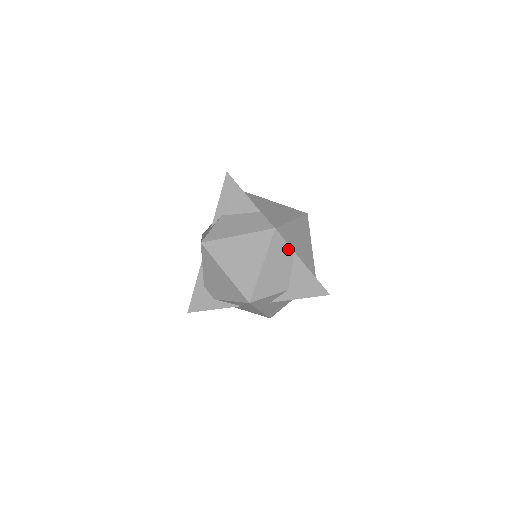
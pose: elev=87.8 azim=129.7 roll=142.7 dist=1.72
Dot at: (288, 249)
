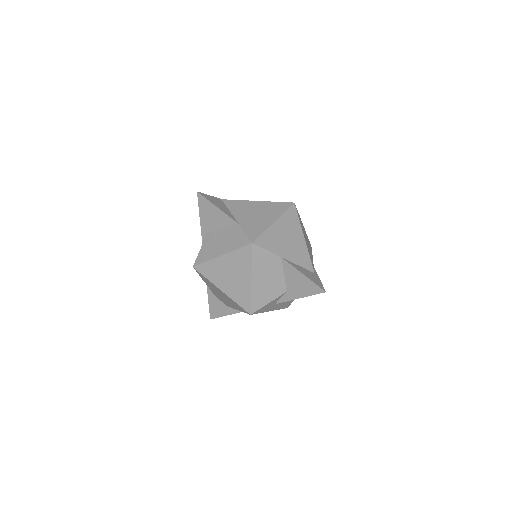
Dot at: (273, 257)
